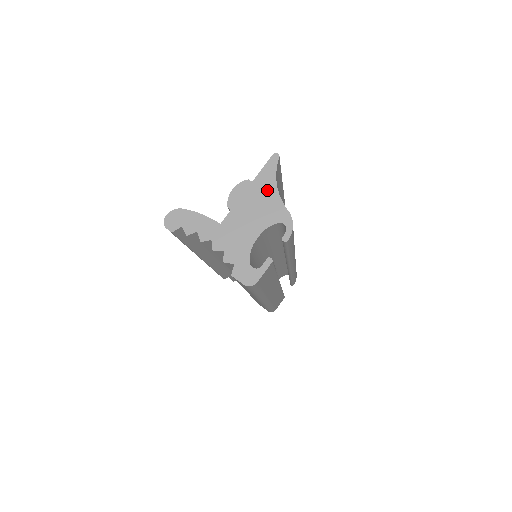
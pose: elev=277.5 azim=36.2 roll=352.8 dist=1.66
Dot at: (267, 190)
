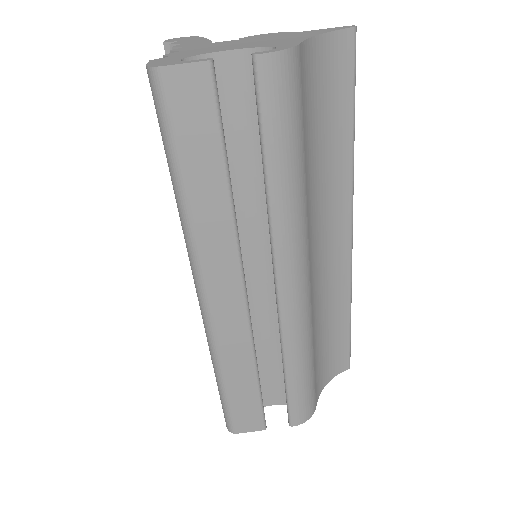
Dot at: (301, 35)
